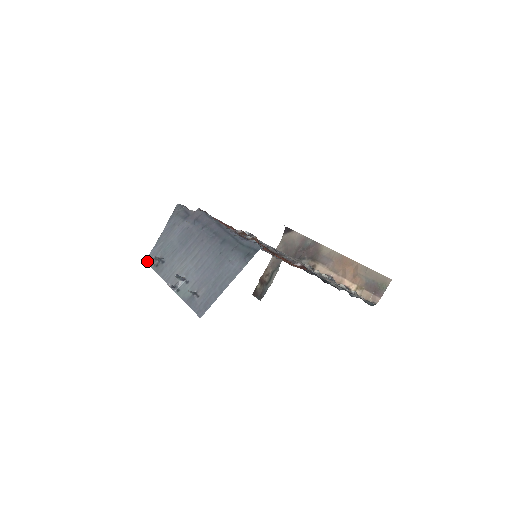
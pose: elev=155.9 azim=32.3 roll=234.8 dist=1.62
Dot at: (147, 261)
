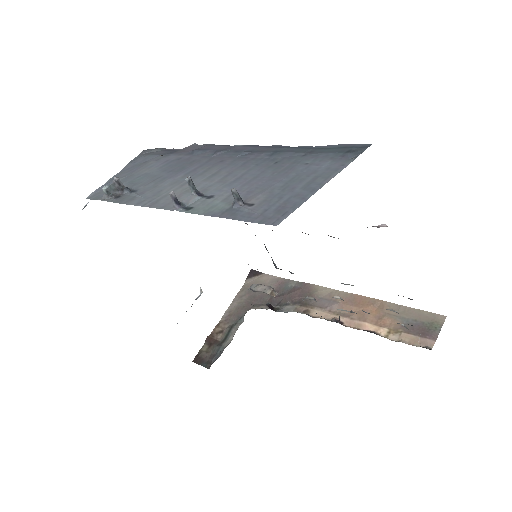
Dot at: (90, 197)
